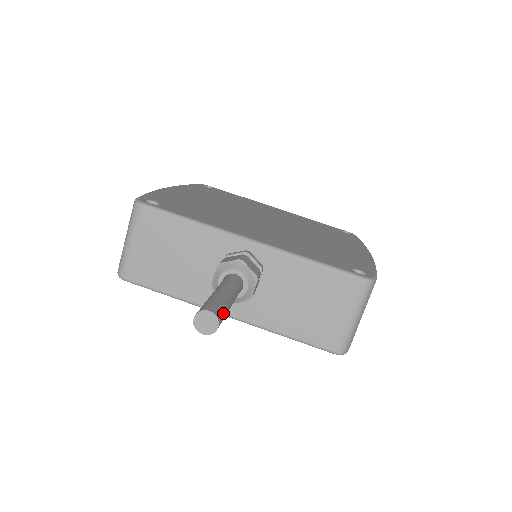
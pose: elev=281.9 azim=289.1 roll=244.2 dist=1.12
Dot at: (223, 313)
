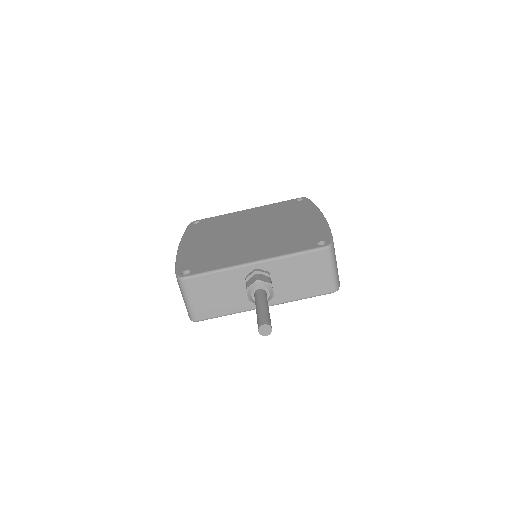
Dot at: (269, 320)
